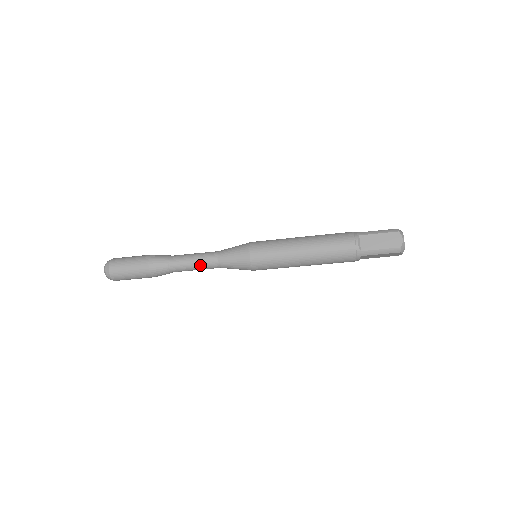
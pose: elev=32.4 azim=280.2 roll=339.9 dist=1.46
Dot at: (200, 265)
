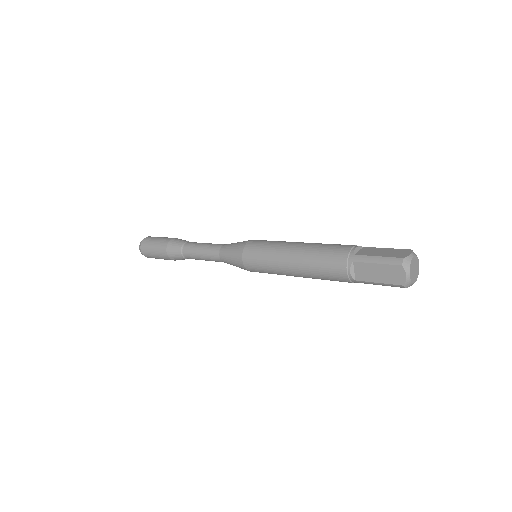
Dot at: (208, 260)
